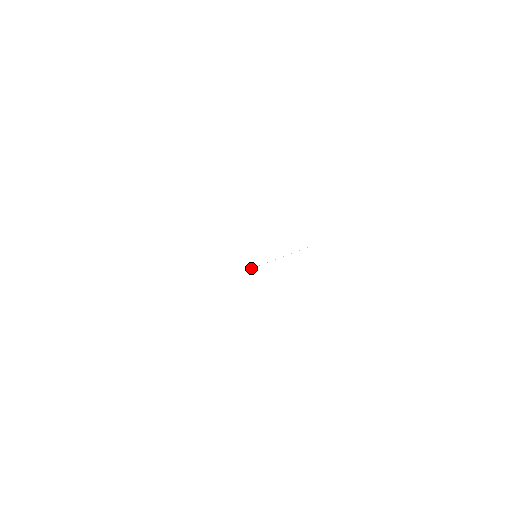
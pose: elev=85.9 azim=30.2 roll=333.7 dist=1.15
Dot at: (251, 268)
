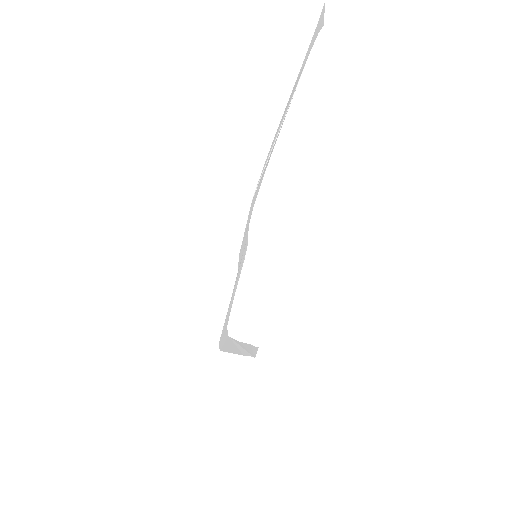
Dot at: (273, 144)
